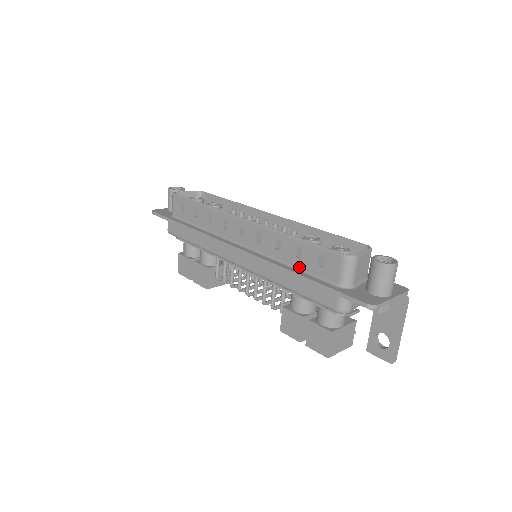
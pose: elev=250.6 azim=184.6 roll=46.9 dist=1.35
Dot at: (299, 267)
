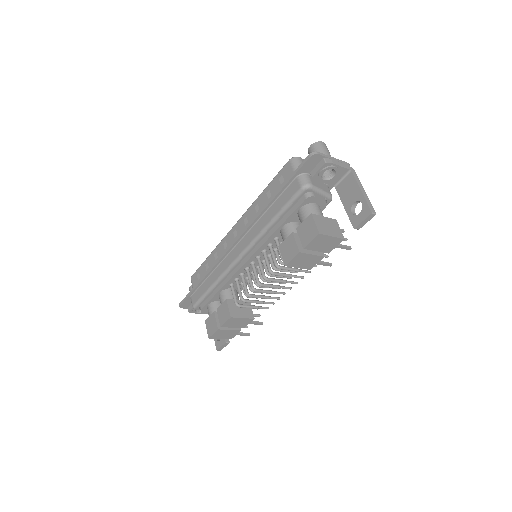
Dot at: occluded
